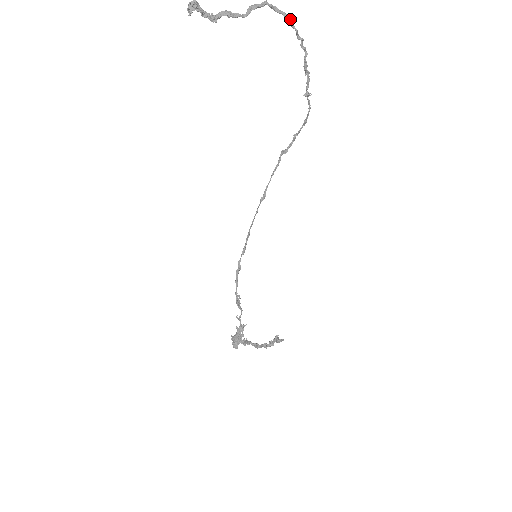
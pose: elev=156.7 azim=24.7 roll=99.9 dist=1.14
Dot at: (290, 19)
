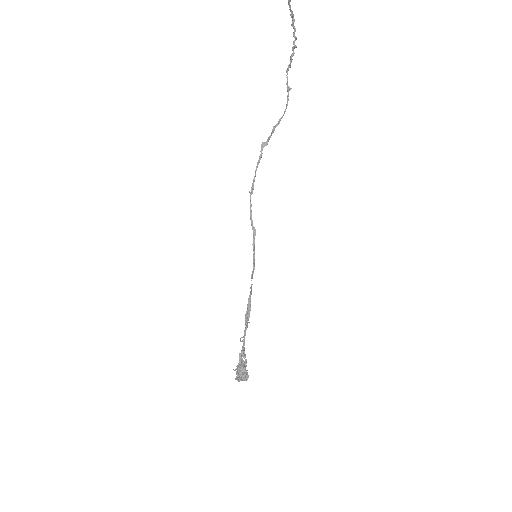
Dot at: occluded
